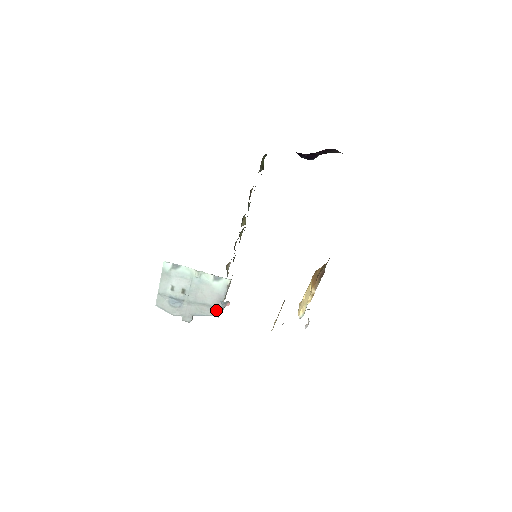
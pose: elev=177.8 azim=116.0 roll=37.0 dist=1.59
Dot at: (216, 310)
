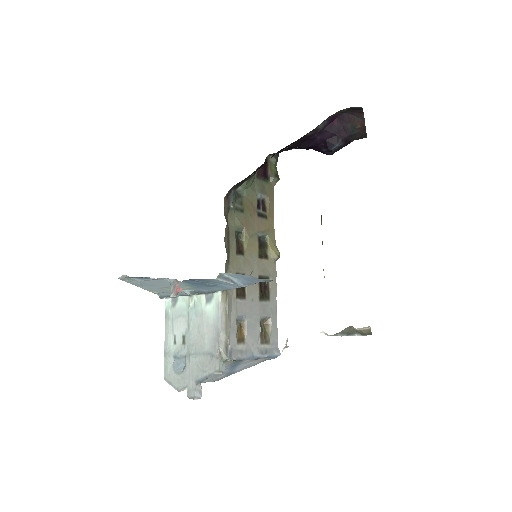
Dot at: (216, 359)
